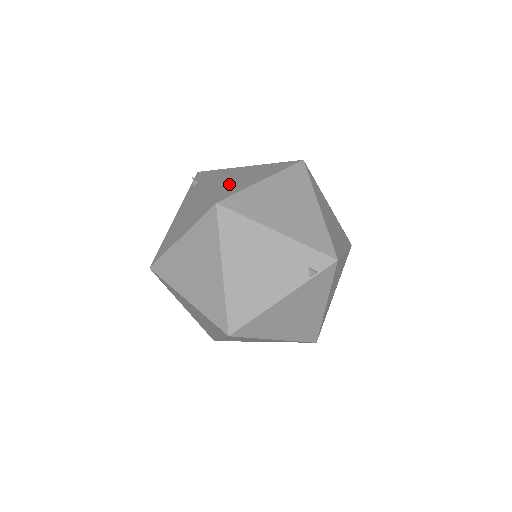
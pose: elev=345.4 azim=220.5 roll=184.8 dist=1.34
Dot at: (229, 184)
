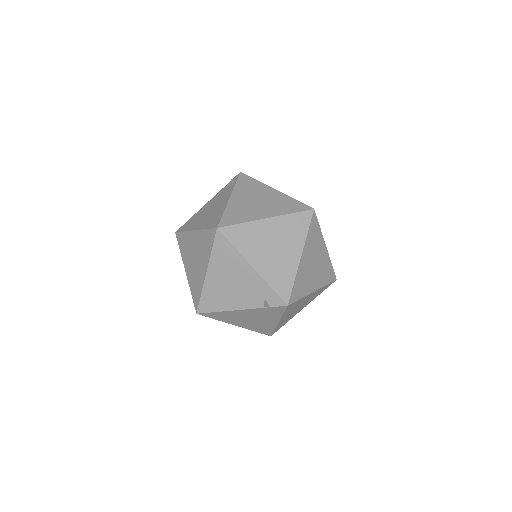
Dot at: (243, 208)
